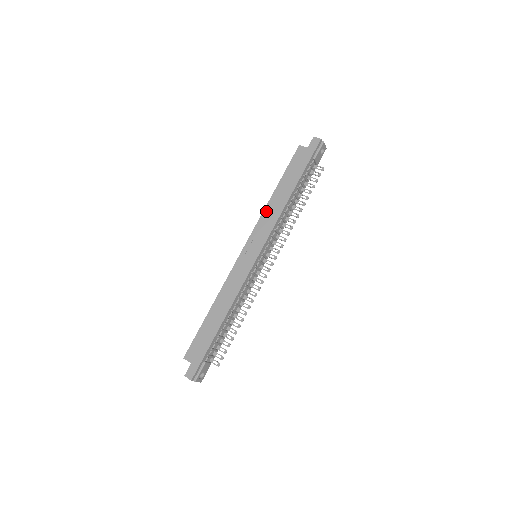
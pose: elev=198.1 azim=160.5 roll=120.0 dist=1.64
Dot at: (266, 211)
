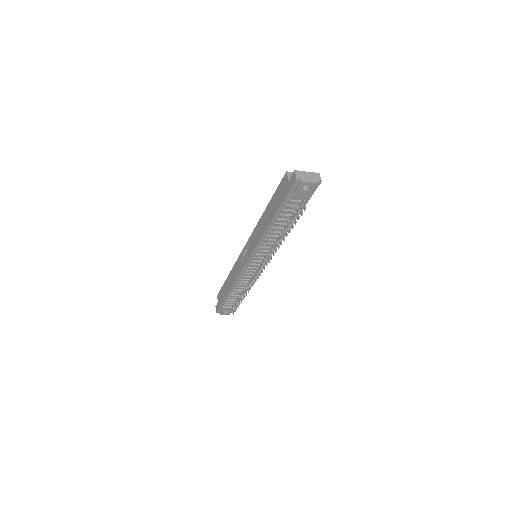
Dot at: (258, 226)
